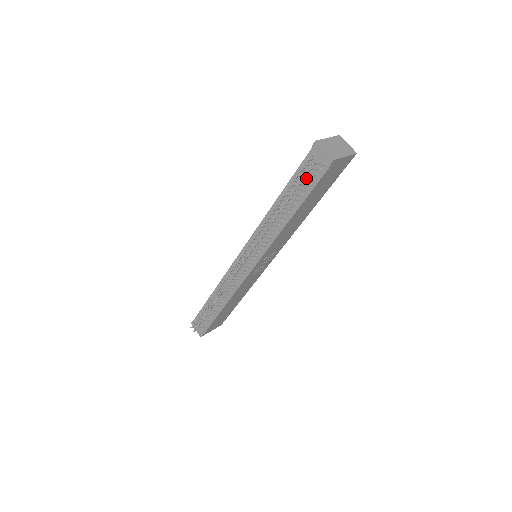
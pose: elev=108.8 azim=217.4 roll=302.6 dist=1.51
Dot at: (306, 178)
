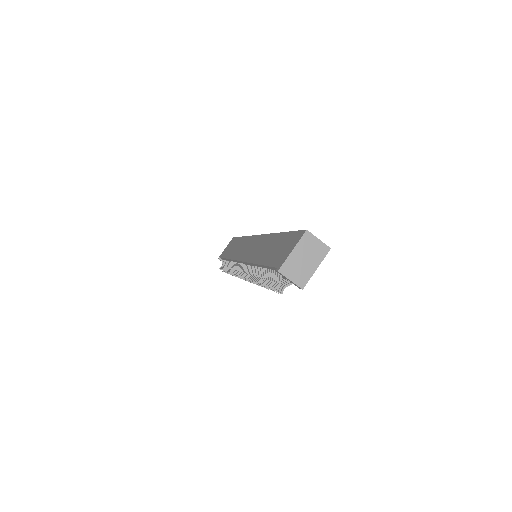
Dot at: occluded
